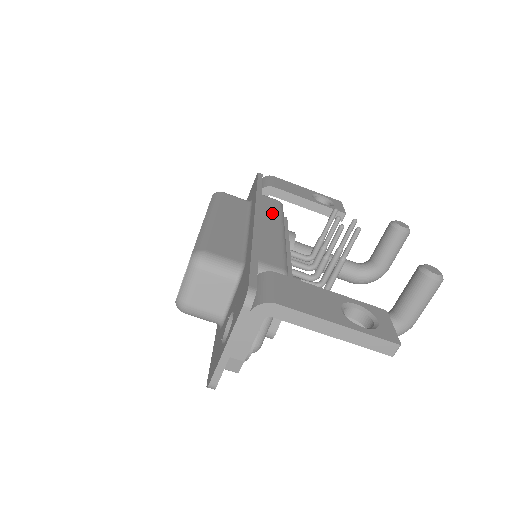
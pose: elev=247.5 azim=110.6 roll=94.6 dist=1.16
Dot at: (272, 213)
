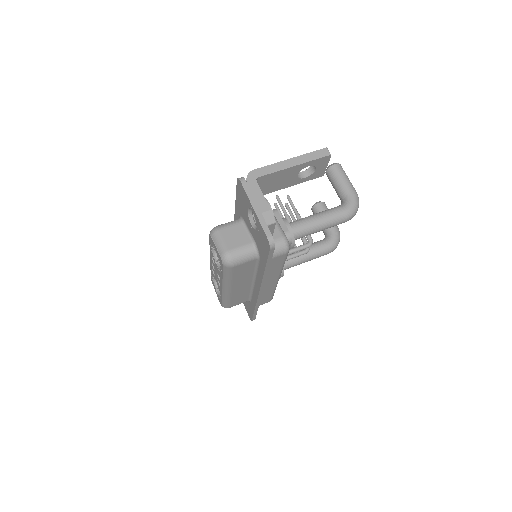
Dot at: occluded
